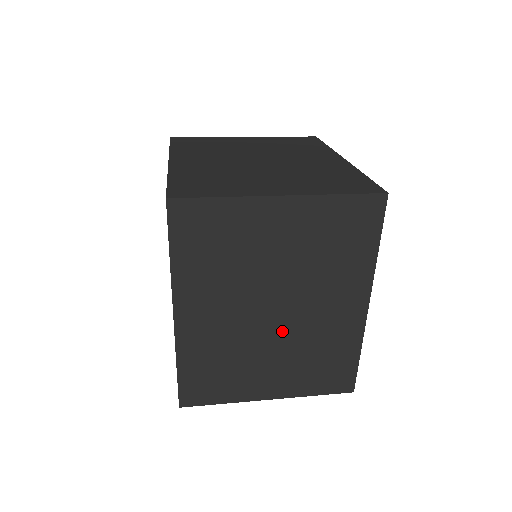
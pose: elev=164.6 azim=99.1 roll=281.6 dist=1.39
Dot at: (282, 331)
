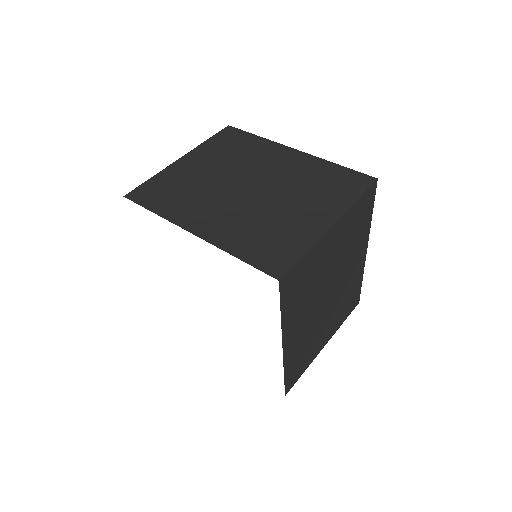
Dot at: (331, 302)
